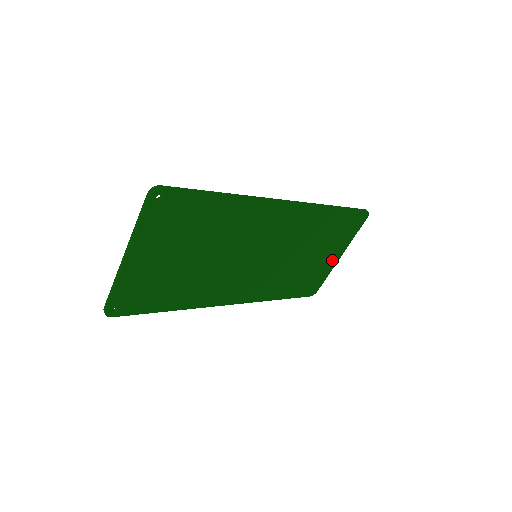
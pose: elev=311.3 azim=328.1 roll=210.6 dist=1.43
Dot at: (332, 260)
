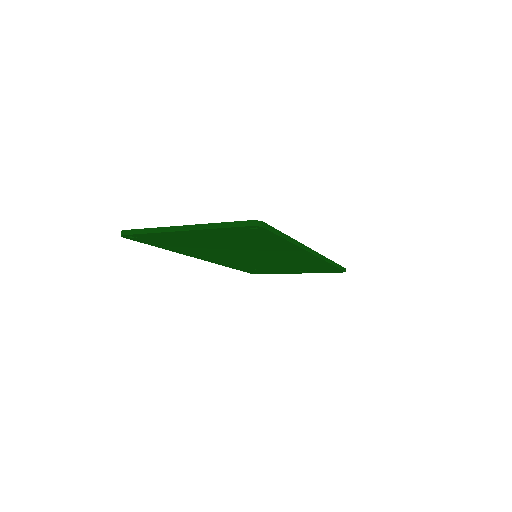
Dot at: (291, 272)
